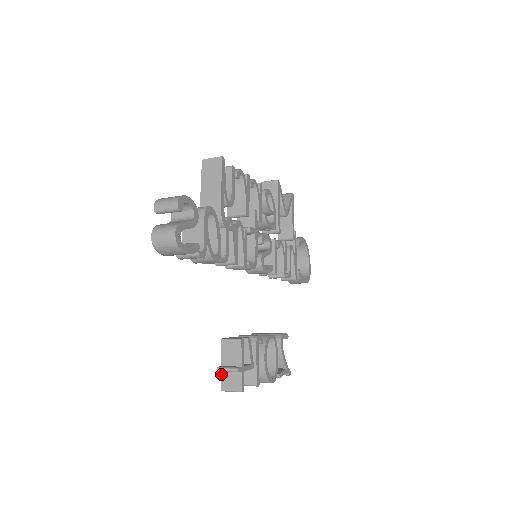
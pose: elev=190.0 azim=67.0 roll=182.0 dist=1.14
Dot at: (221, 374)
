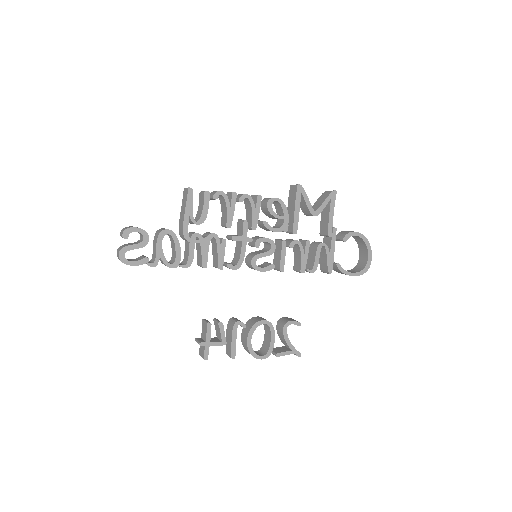
Dot at: occluded
